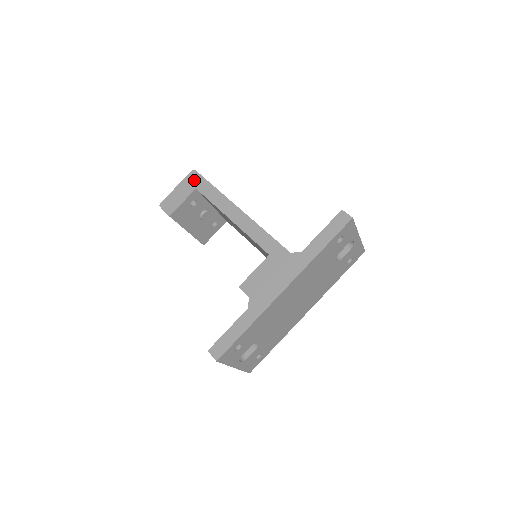
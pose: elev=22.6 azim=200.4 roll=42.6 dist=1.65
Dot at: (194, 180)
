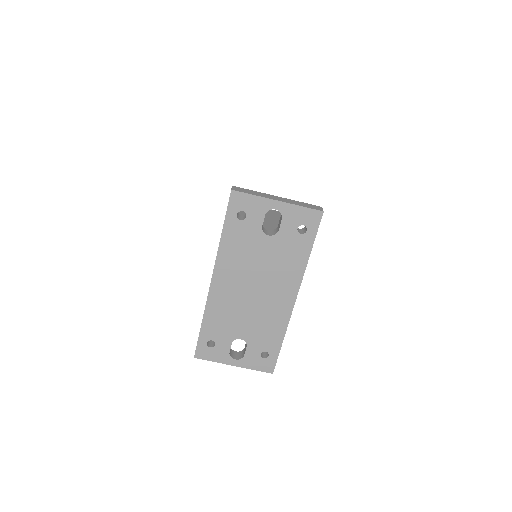
Dot at: occluded
